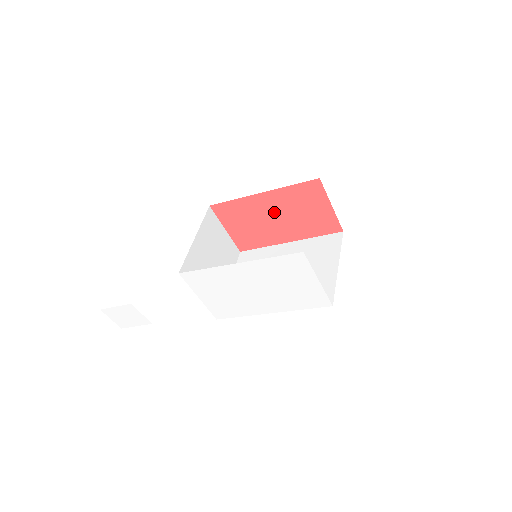
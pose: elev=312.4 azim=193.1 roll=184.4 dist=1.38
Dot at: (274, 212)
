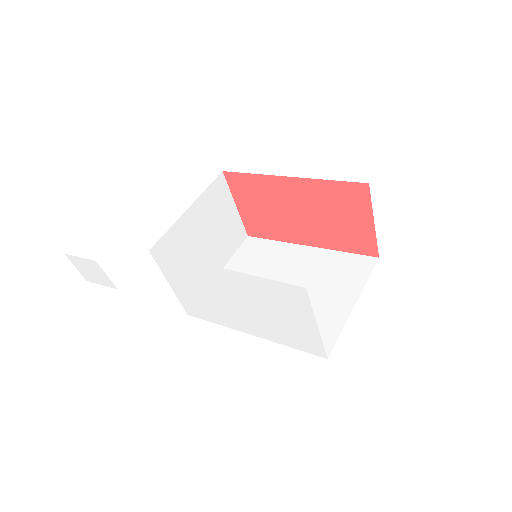
Dot at: (299, 205)
